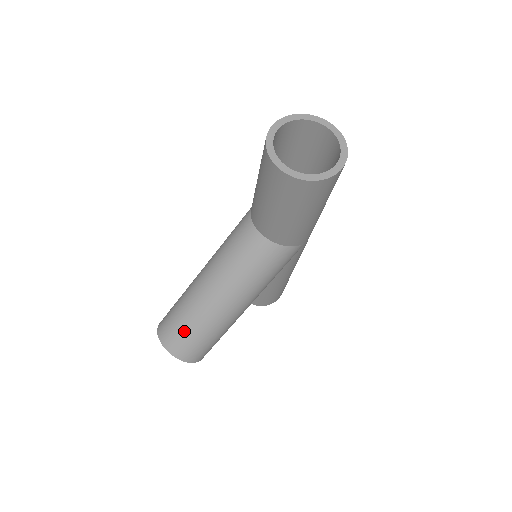
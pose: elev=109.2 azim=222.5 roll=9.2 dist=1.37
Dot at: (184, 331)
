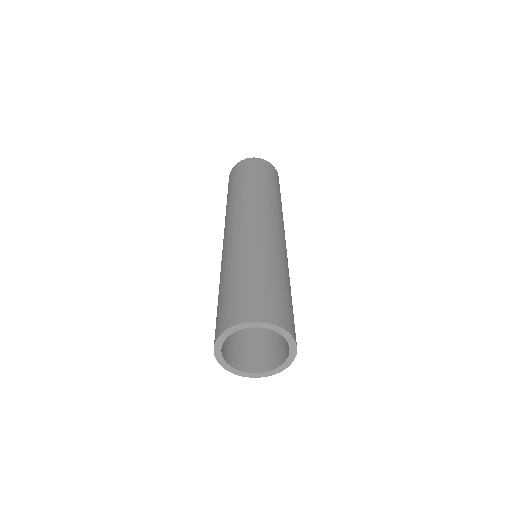
Dot at: occluded
